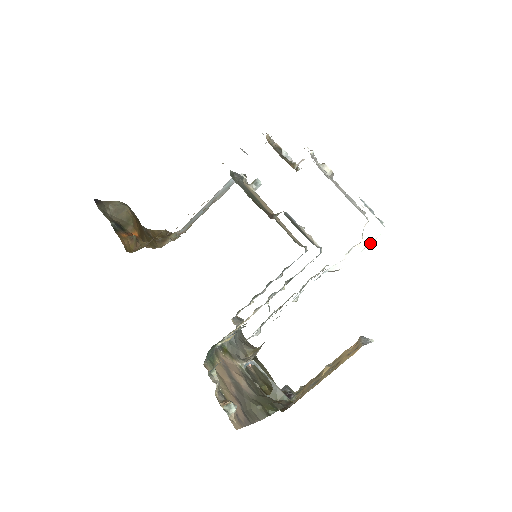
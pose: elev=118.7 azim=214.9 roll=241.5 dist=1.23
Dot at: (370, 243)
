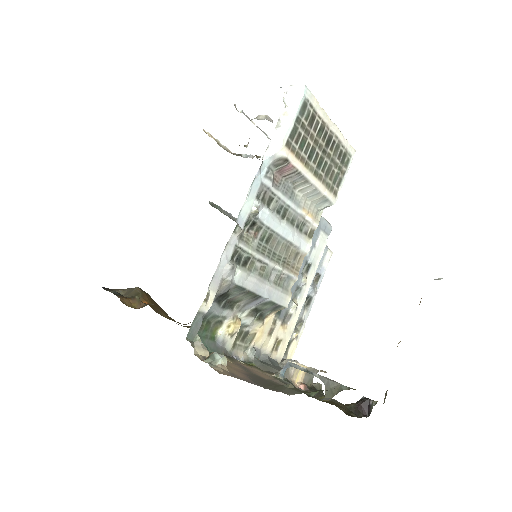
Dot at: (297, 106)
